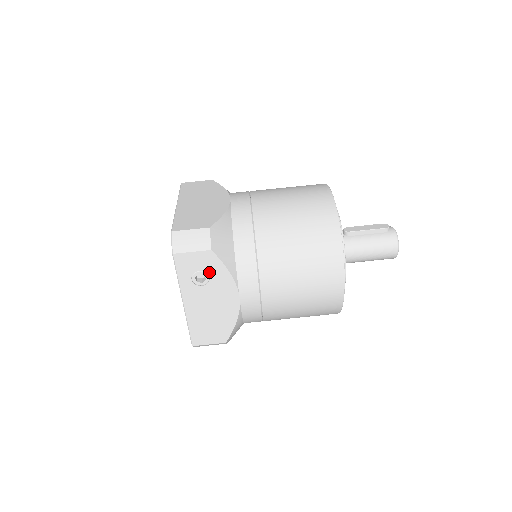
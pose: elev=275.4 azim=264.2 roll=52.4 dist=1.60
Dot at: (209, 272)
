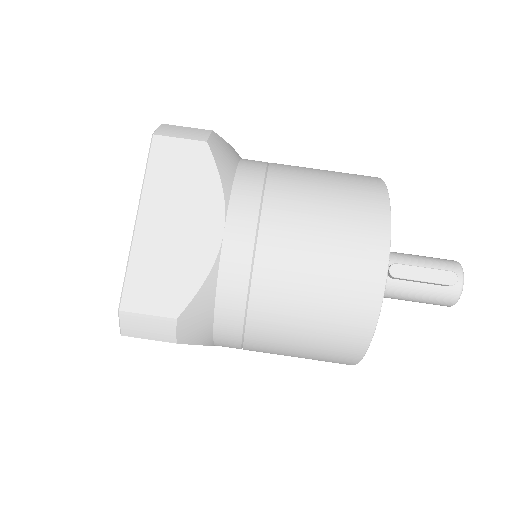
Dot at: occluded
